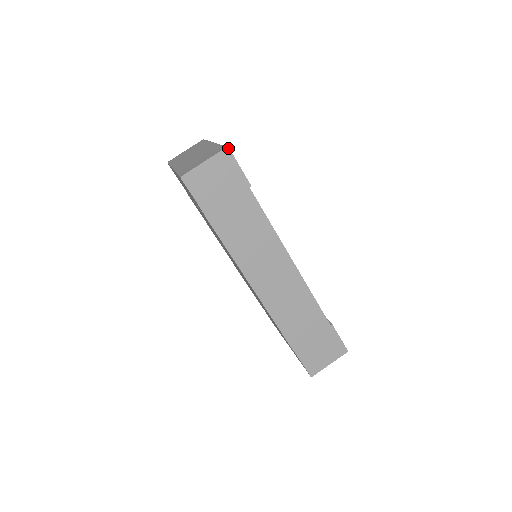
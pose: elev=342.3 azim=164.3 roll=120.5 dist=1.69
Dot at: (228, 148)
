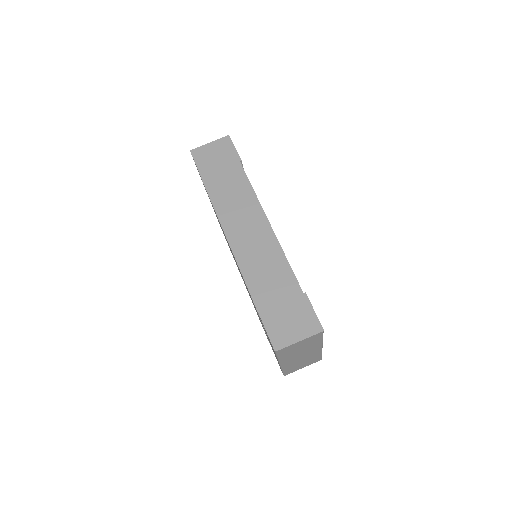
Dot at: (229, 136)
